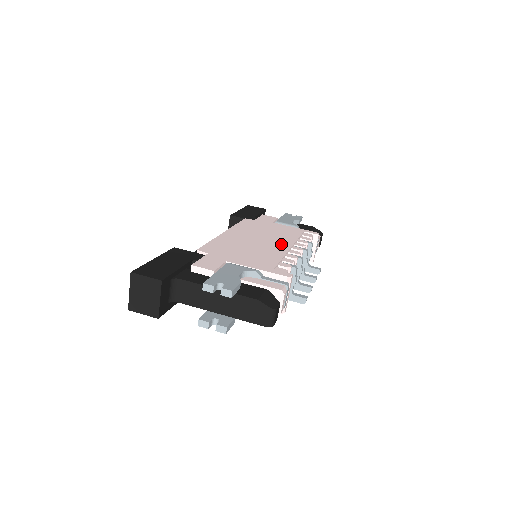
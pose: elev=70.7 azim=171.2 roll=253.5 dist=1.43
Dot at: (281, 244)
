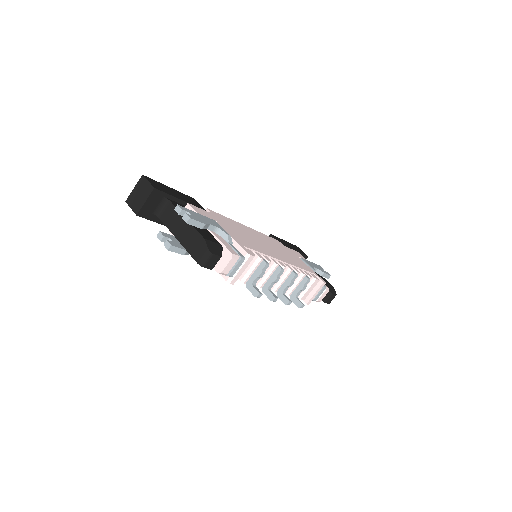
Dot at: (279, 256)
